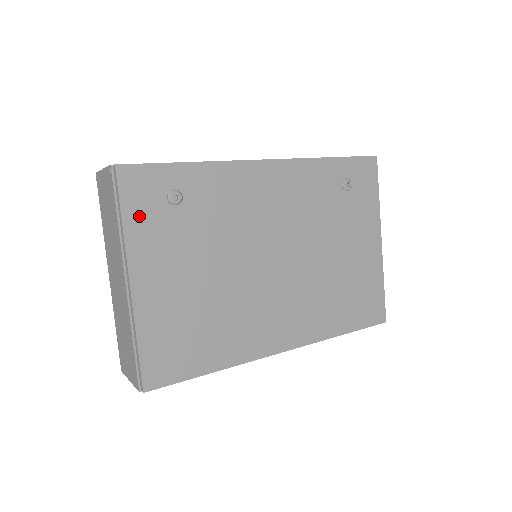
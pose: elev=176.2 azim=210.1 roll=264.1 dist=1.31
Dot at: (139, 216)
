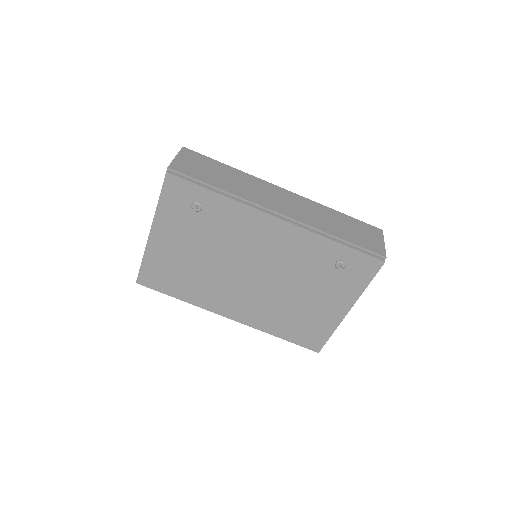
Dot at: (170, 205)
